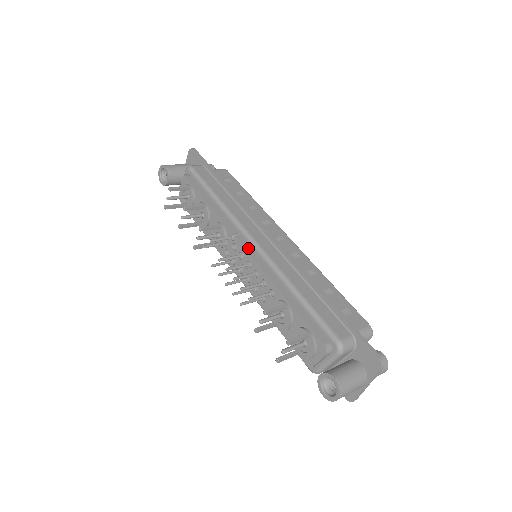
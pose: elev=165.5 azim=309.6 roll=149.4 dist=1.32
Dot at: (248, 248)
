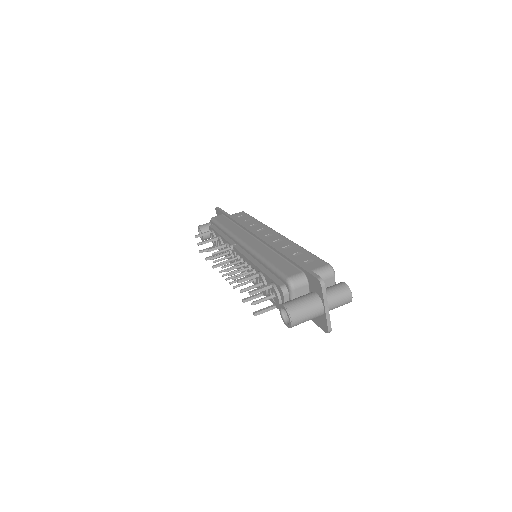
Dot at: (240, 249)
